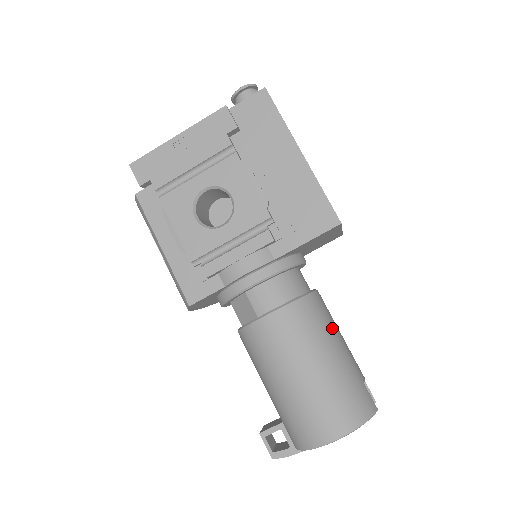
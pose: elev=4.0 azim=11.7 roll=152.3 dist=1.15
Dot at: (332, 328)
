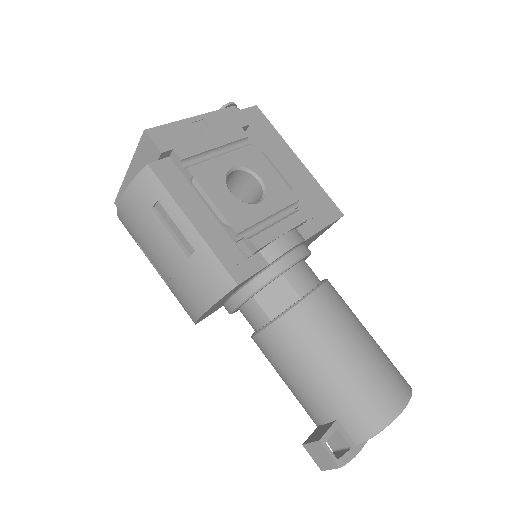
Dot at: occluded
